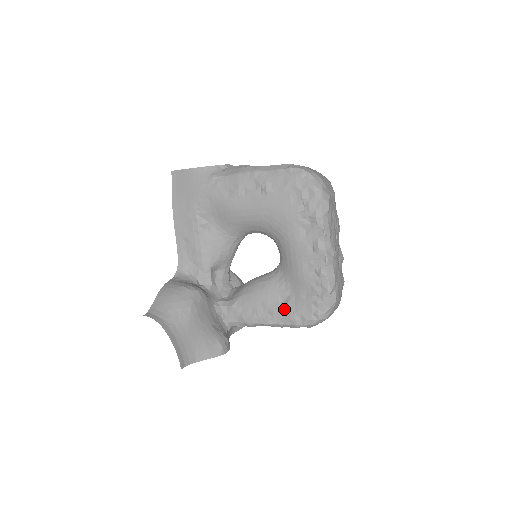
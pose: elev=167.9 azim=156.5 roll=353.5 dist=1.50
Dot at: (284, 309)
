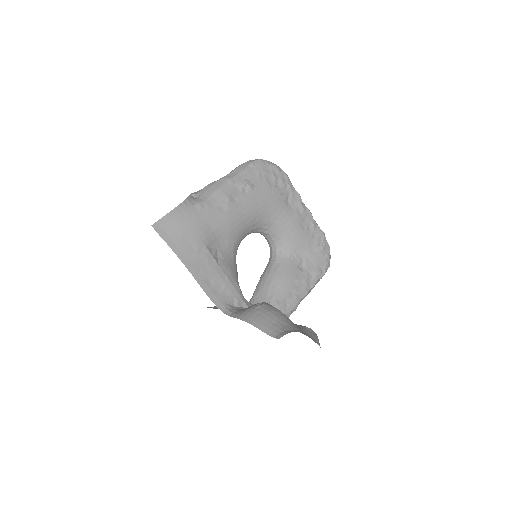
Dot at: (308, 272)
